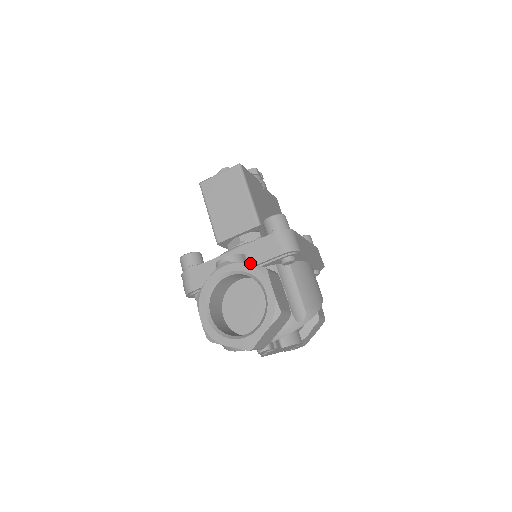
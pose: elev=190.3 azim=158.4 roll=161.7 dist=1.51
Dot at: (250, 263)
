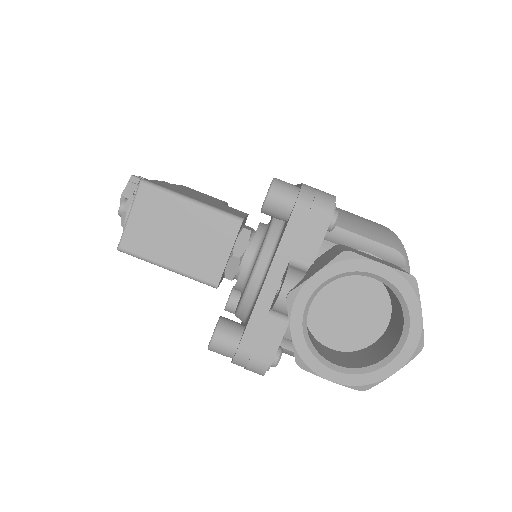
Dot at: (304, 266)
